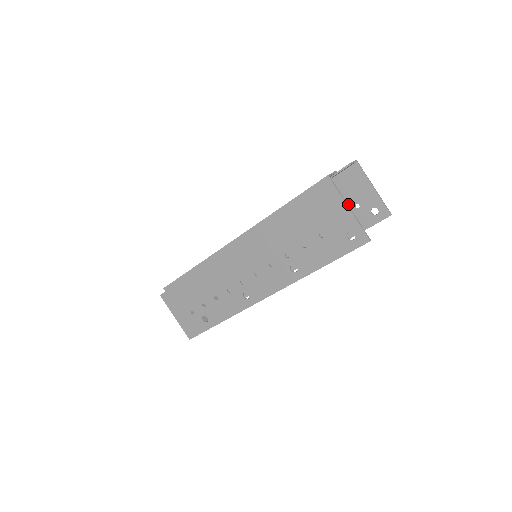
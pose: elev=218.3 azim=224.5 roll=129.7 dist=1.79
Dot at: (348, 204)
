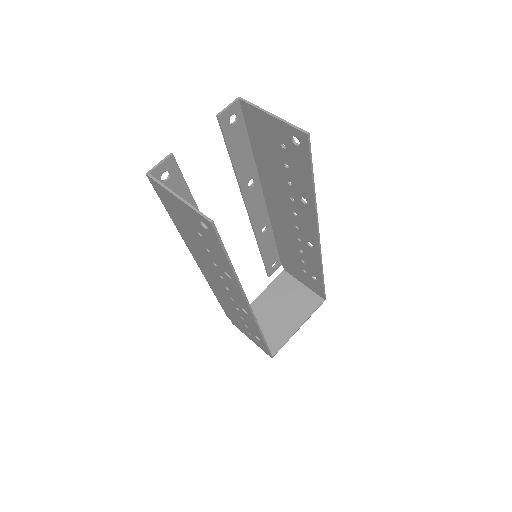
Dot at: (277, 149)
